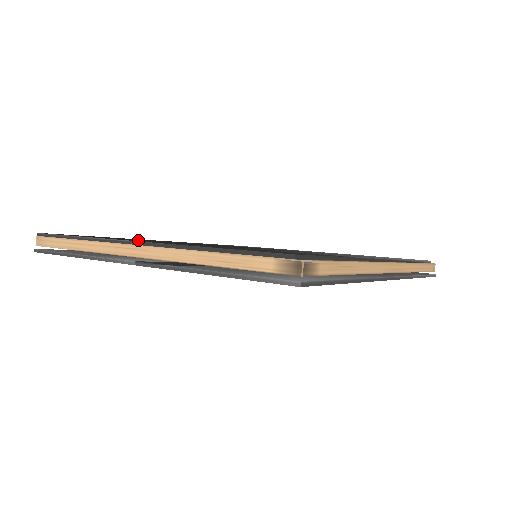
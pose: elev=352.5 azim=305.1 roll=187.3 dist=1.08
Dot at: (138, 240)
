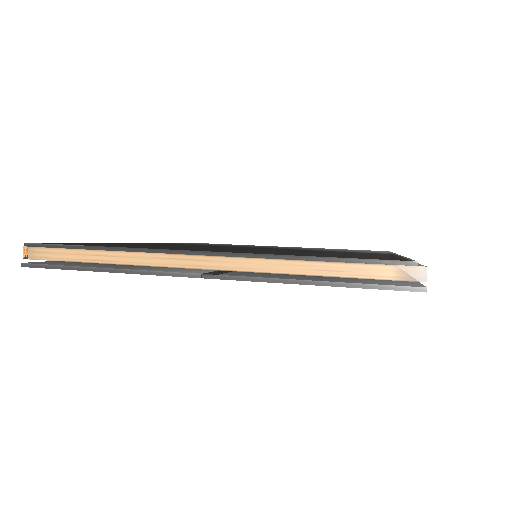
Dot at: (165, 247)
